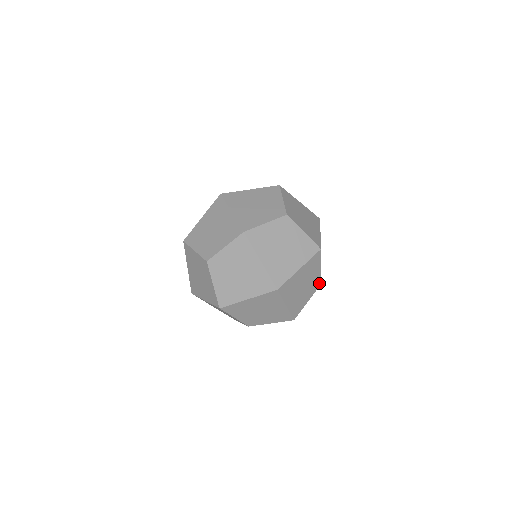
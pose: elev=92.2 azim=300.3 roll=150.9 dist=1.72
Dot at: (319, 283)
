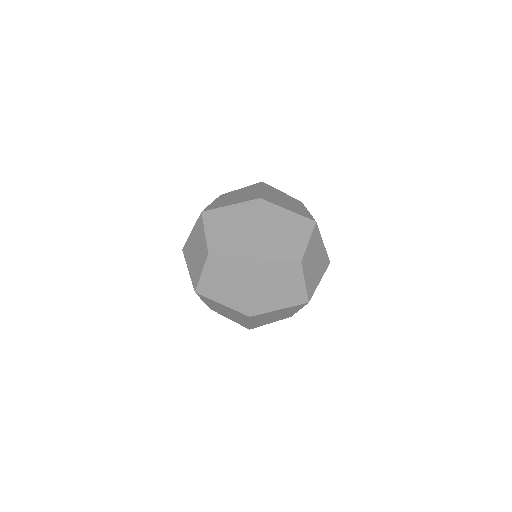
Dot at: (290, 316)
